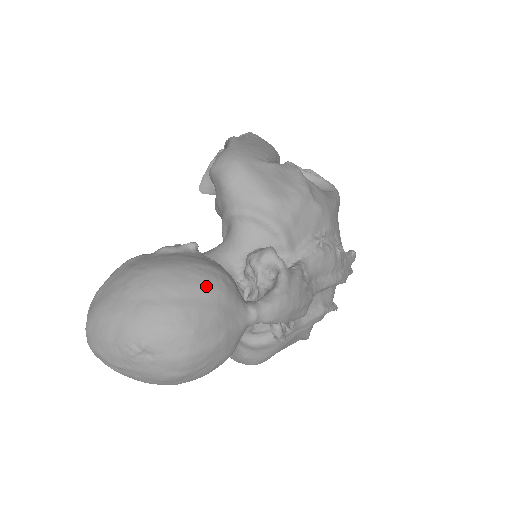
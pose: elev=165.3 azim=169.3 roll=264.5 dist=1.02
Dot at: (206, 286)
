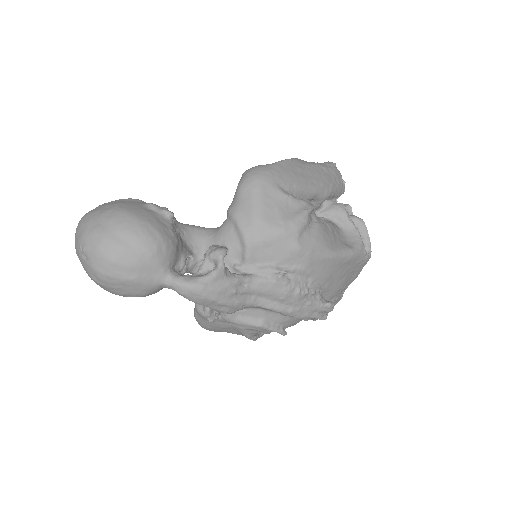
Dot at: (141, 241)
